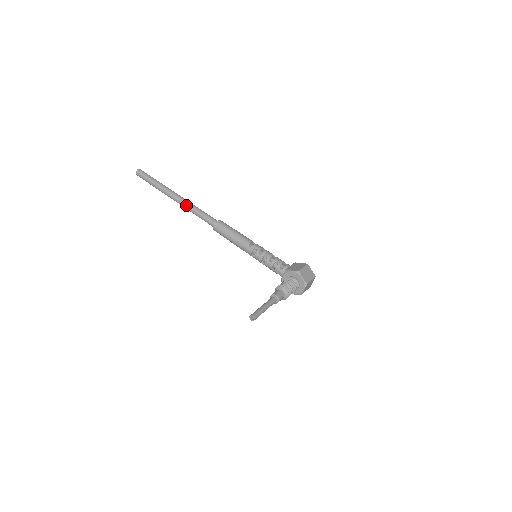
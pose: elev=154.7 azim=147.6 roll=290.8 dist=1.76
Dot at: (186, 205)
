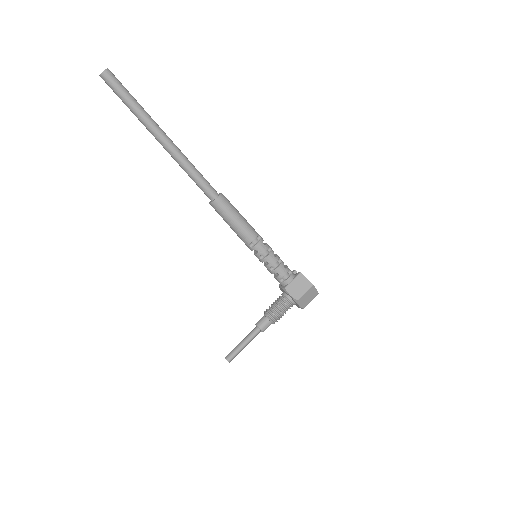
Dot at: (175, 160)
